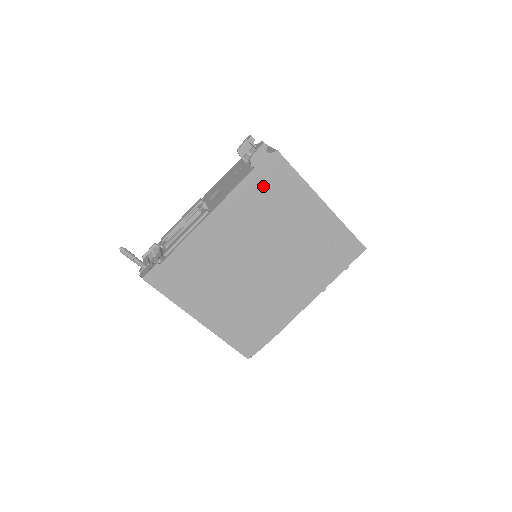
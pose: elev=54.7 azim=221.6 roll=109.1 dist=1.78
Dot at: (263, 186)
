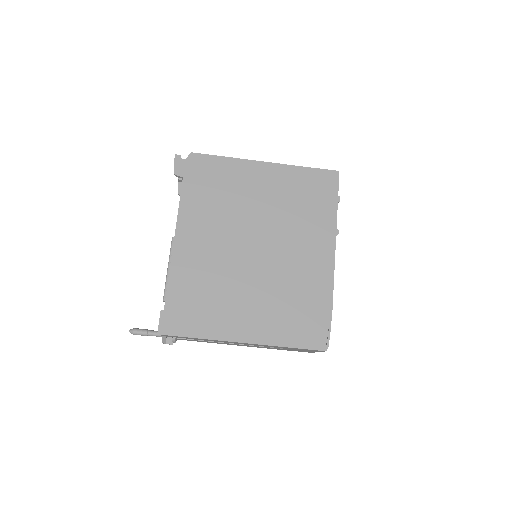
Dot at: (202, 185)
